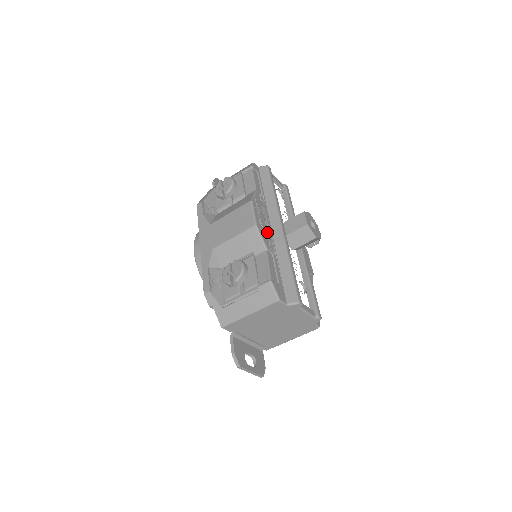
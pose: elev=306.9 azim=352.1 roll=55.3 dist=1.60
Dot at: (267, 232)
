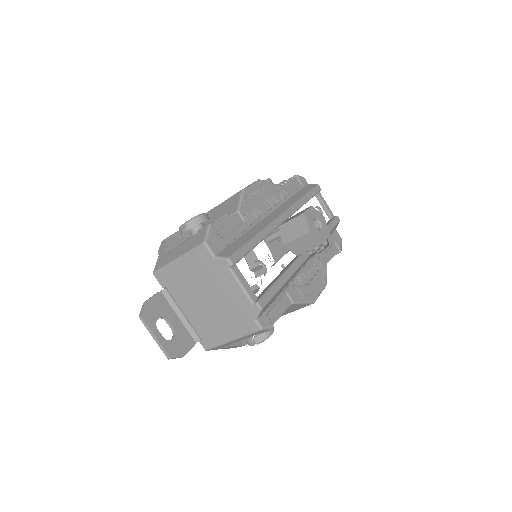
Dot at: (256, 207)
